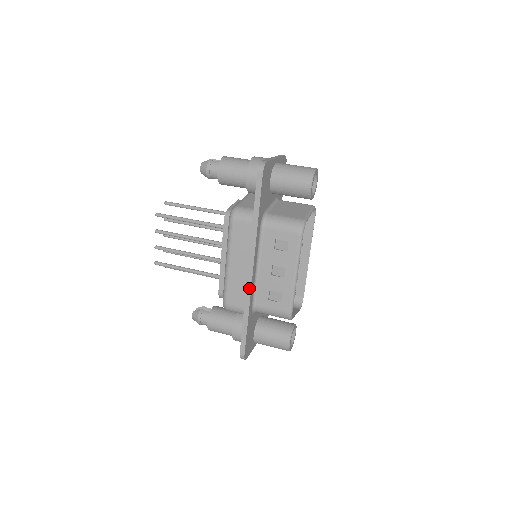
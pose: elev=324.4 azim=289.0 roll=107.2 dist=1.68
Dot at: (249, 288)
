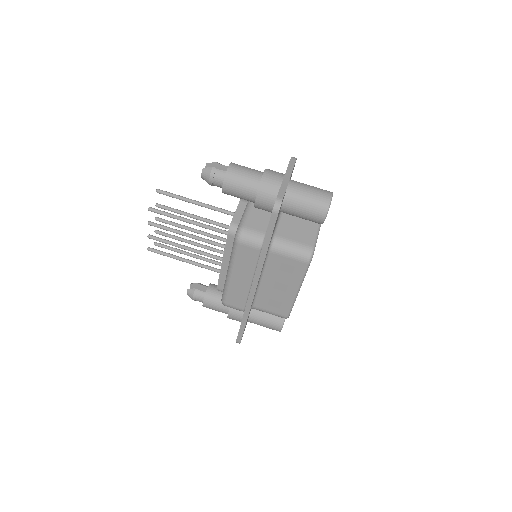
Dot at: (251, 300)
